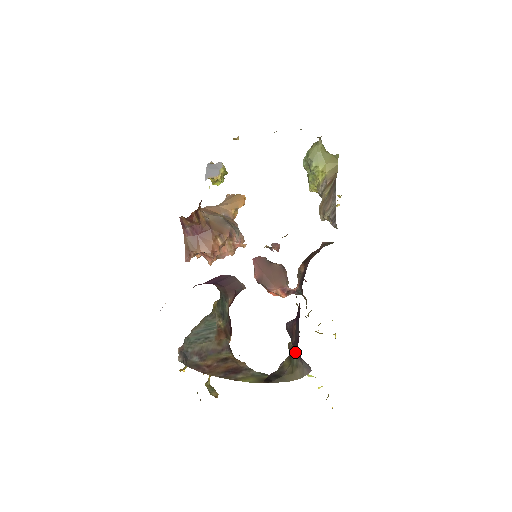
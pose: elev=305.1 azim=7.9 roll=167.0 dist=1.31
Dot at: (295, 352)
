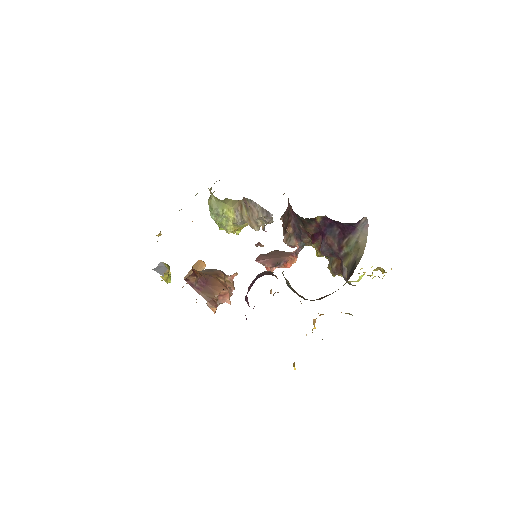
Dot at: (346, 242)
